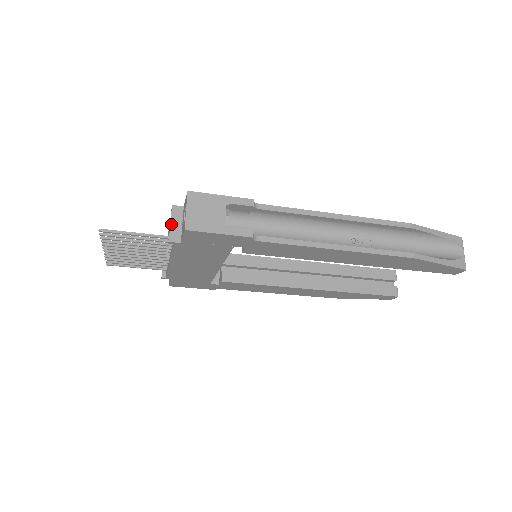
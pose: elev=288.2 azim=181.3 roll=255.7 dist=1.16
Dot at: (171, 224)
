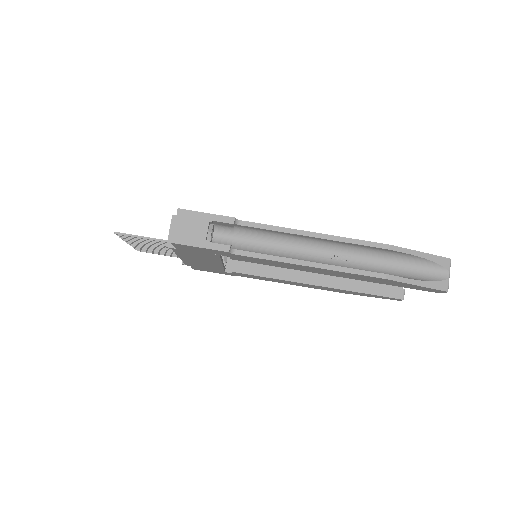
Dot at: (170, 232)
